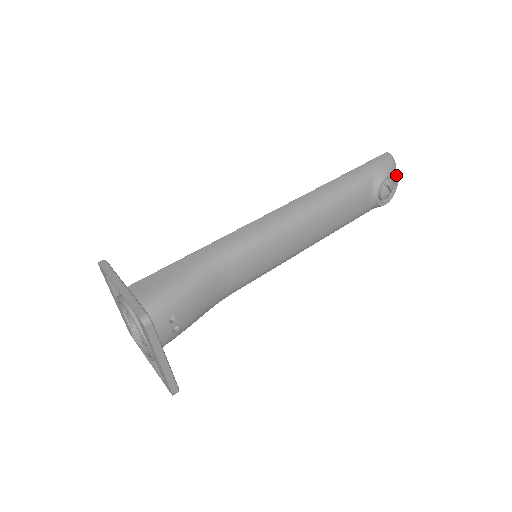
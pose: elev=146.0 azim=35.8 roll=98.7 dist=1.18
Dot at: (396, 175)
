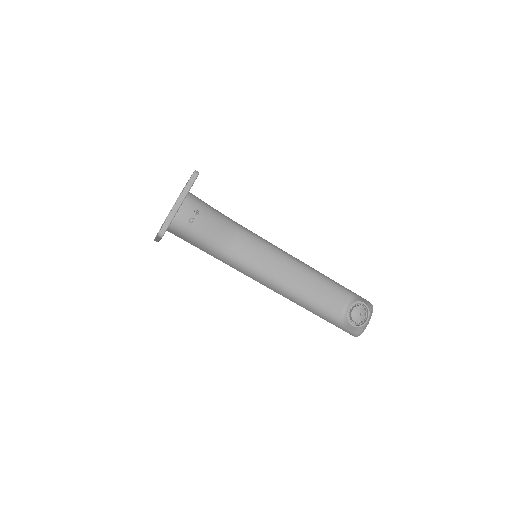
Dot at: (369, 312)
